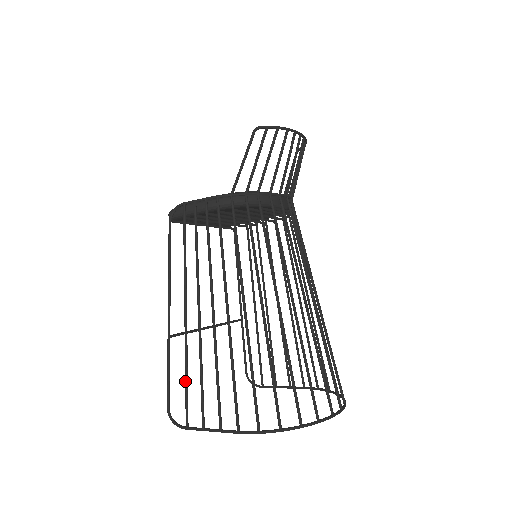
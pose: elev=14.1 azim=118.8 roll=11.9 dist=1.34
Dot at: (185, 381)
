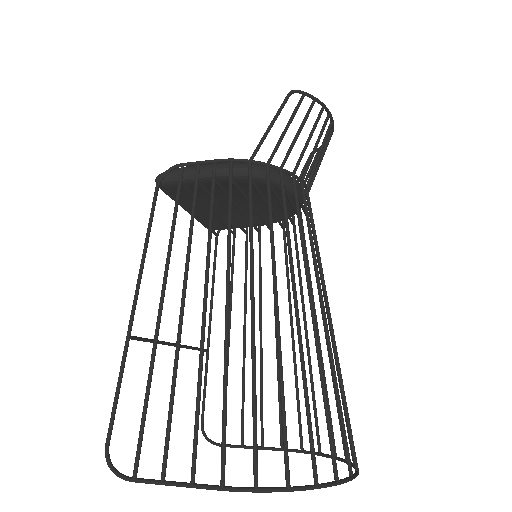
Dot at: (144, 403)
